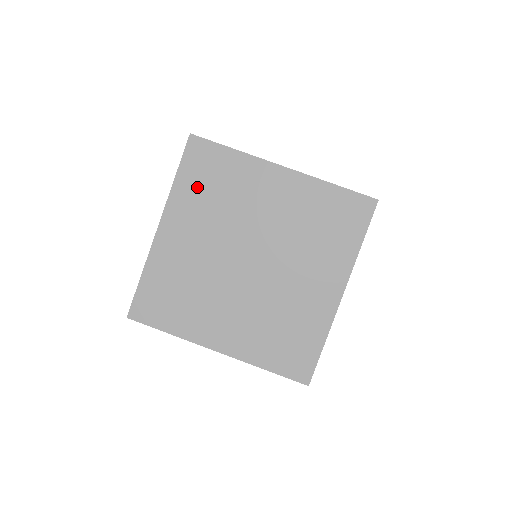
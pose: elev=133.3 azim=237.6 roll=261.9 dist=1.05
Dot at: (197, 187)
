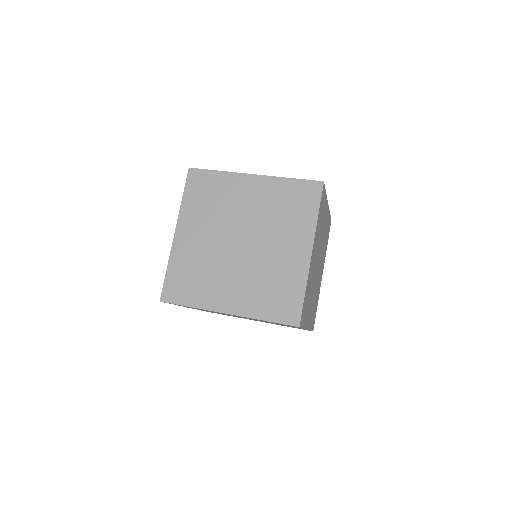
Dot at: (198, 201)
